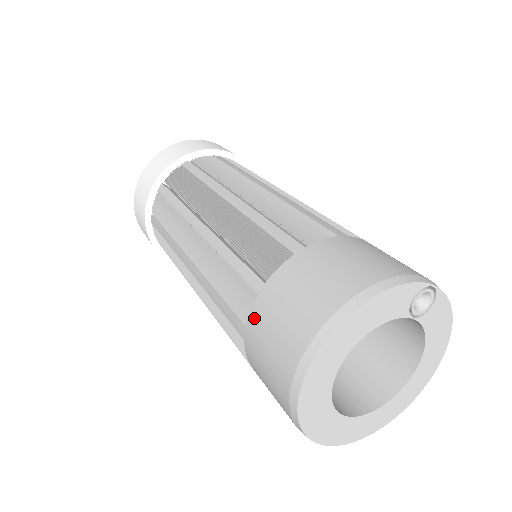
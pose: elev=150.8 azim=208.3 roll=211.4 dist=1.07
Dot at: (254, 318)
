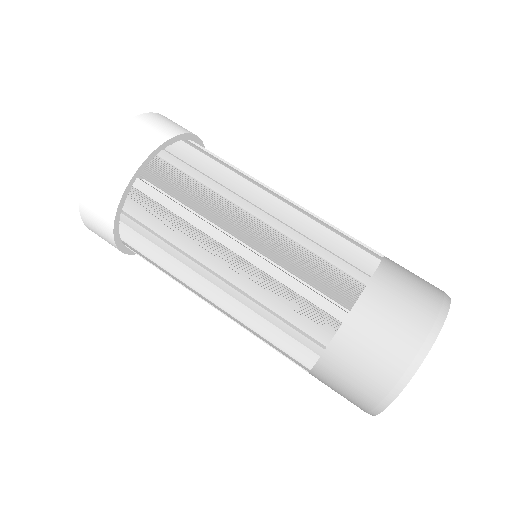
Dot at: (321, 370)
